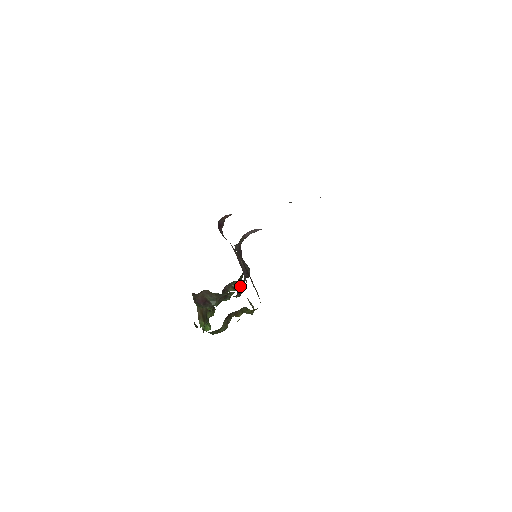
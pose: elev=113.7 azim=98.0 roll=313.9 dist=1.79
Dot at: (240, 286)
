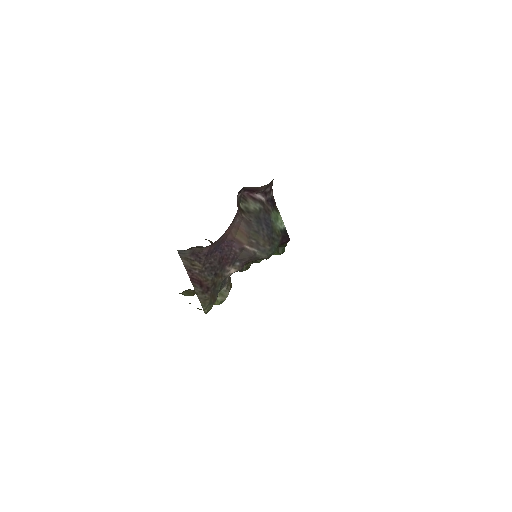
Dot at: occluded
